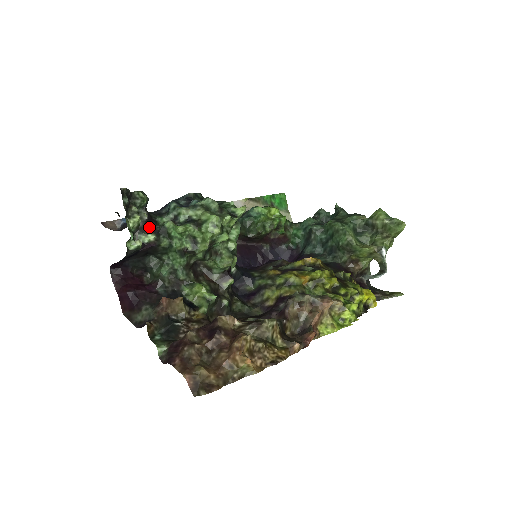
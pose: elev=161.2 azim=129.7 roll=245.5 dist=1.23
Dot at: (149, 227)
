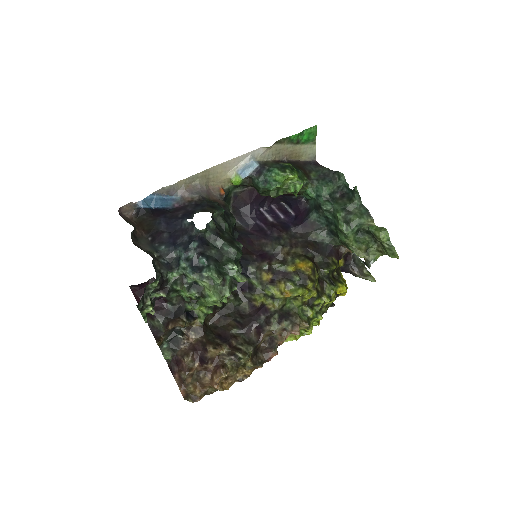
Dot at: (161, 289)
